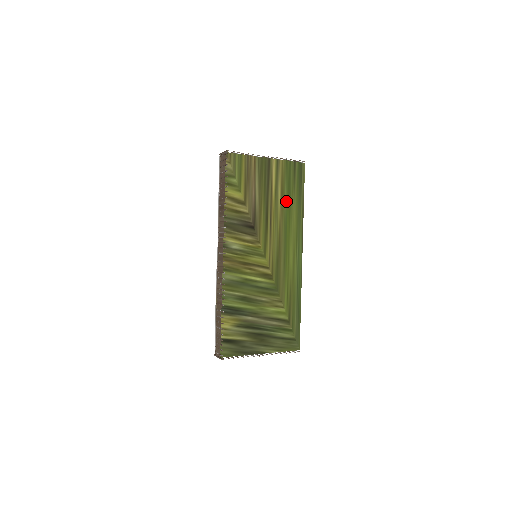
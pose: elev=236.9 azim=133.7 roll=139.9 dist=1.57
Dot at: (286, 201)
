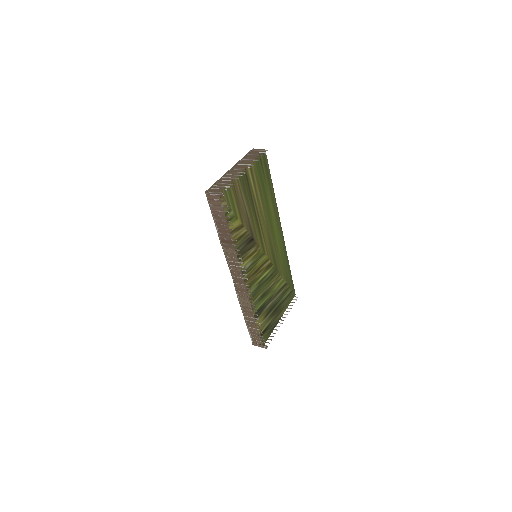
Dot at: (263, 196)
